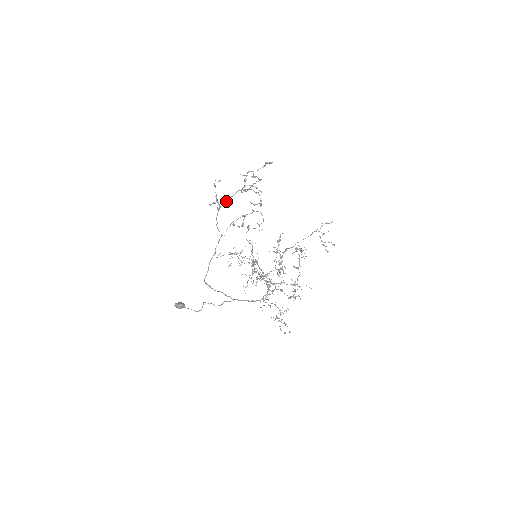
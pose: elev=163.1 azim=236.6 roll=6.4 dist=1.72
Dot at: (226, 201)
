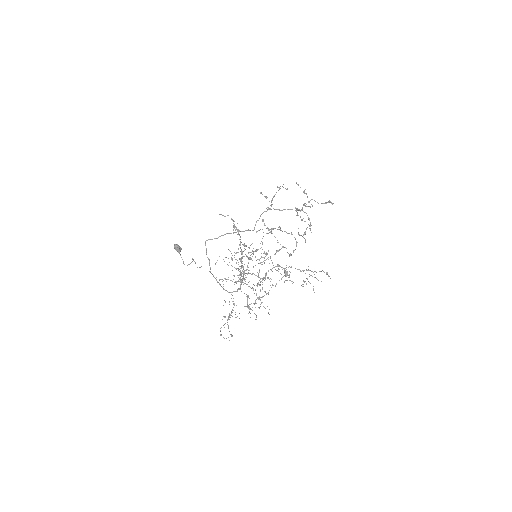
Dot at: (279, 209)
